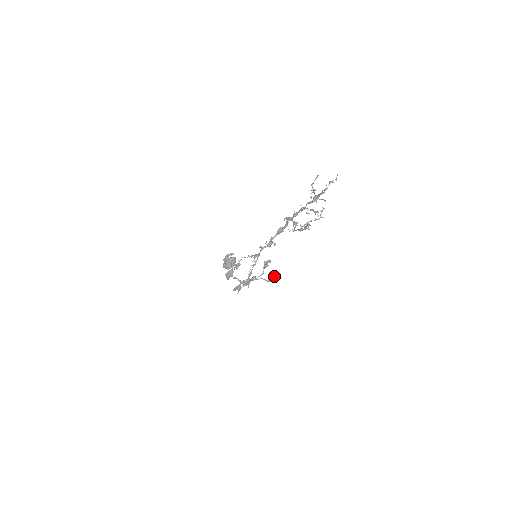
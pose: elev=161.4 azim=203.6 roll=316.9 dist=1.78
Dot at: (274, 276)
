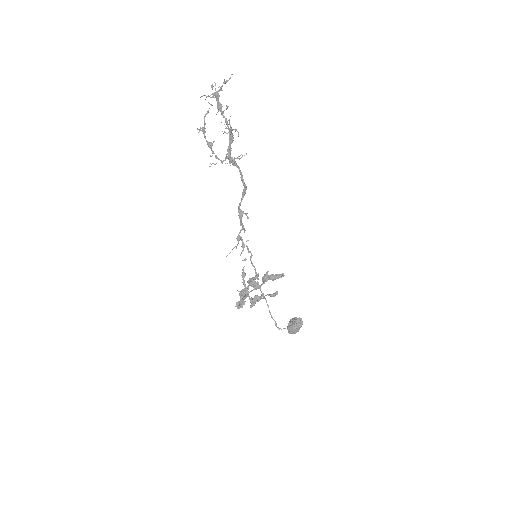
Dot at: (264, 276)
